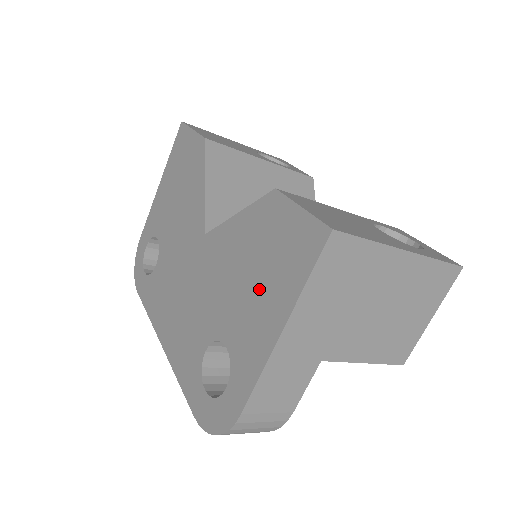
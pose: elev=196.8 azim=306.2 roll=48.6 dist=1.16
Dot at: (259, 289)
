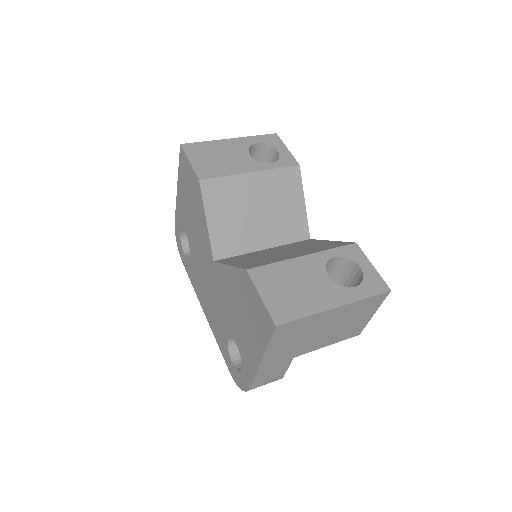
Dot at: (247, 328)
